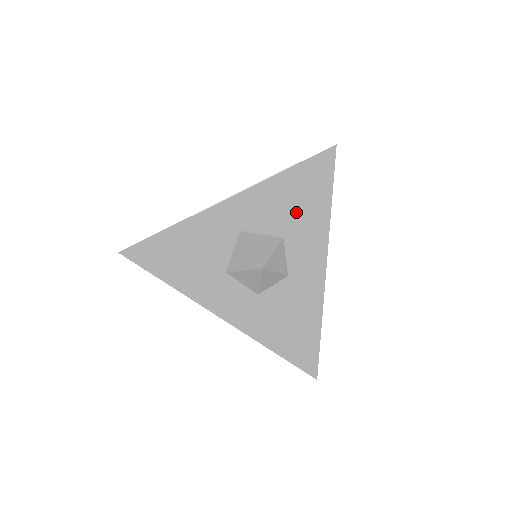
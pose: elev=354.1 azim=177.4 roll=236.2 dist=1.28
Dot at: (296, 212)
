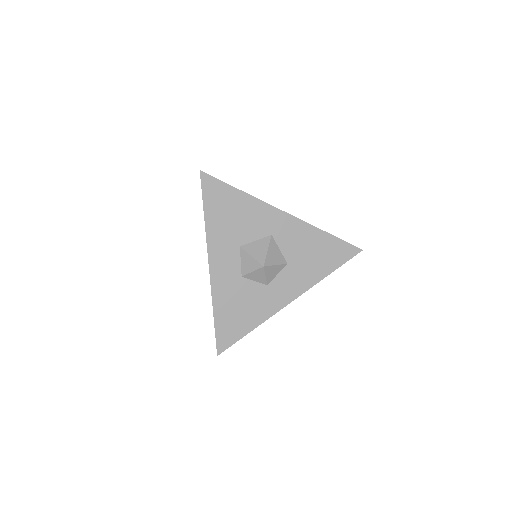
Dot at: (308, 259)
